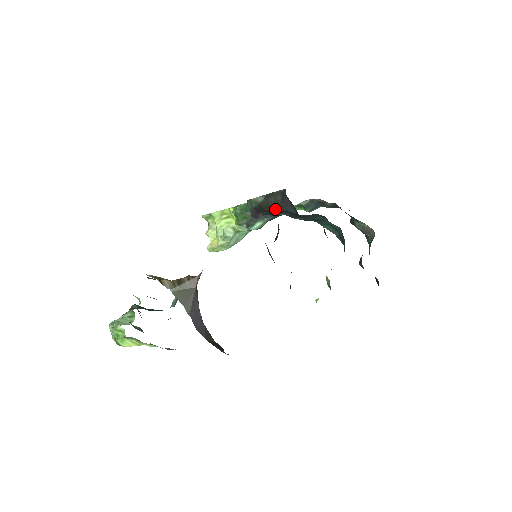
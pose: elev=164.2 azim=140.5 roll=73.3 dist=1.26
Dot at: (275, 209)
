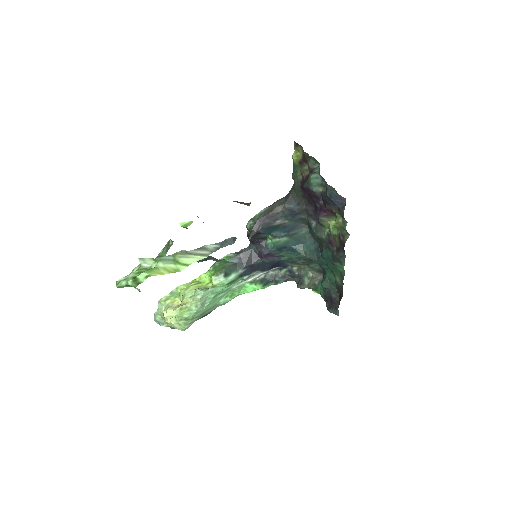
Dot at: (277, 212)
